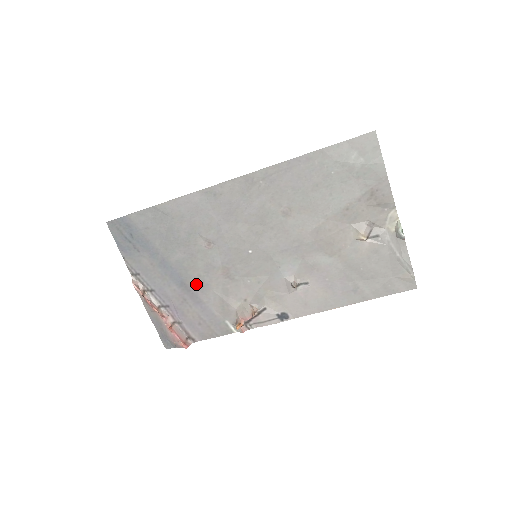
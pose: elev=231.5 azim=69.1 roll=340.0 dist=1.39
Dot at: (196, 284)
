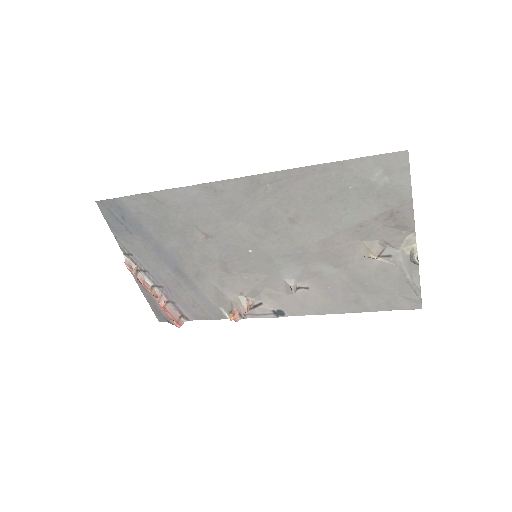
Dot at: (191, 272)
